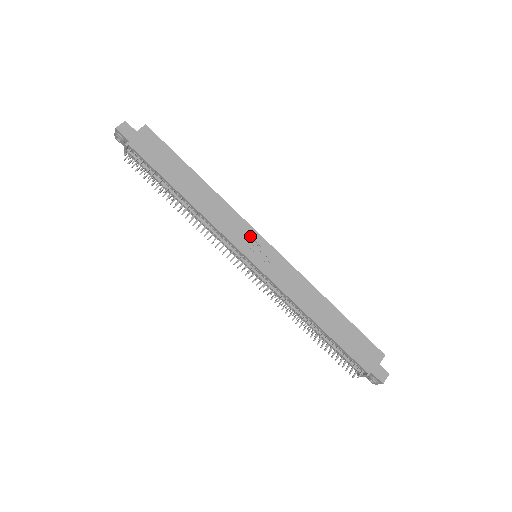
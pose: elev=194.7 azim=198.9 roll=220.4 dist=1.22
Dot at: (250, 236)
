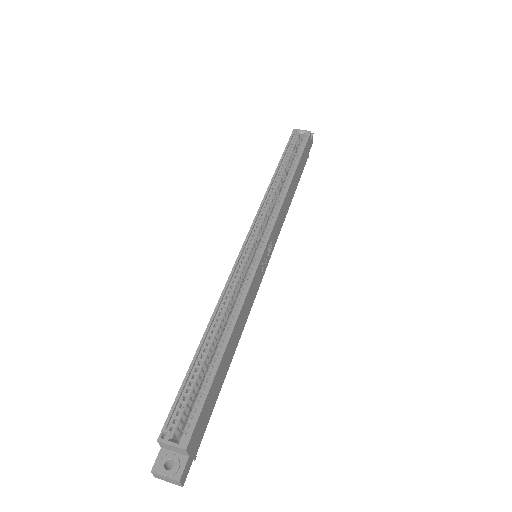
Dot at: (260, 269)
